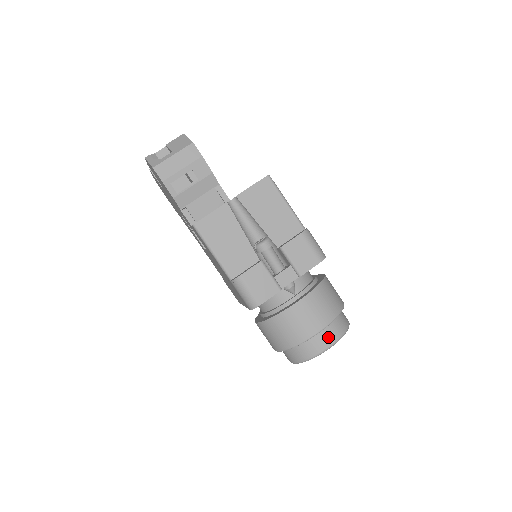
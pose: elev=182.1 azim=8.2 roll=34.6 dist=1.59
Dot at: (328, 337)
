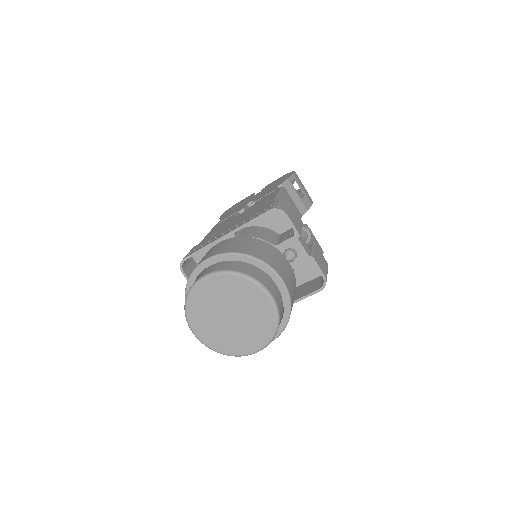
Dot at: (276, 294)
